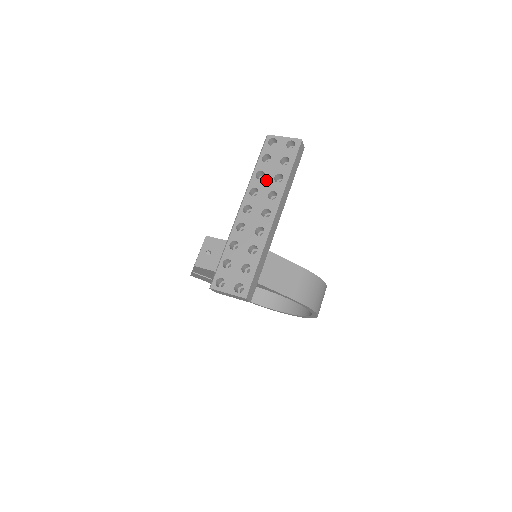
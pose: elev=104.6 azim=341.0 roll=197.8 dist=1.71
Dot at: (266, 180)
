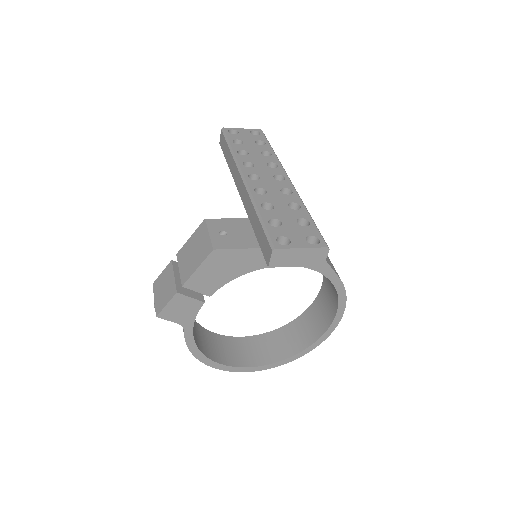
Dot at: (254, 155)
